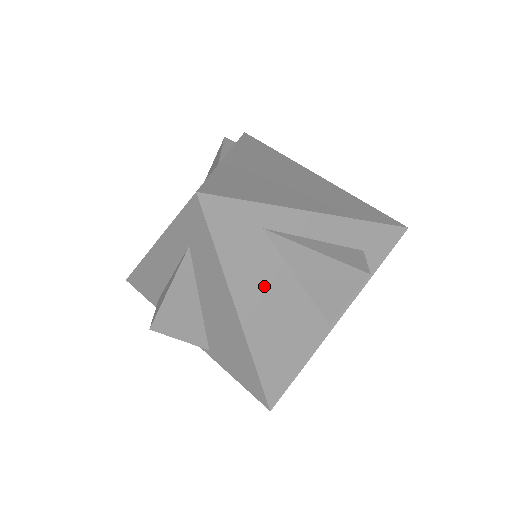
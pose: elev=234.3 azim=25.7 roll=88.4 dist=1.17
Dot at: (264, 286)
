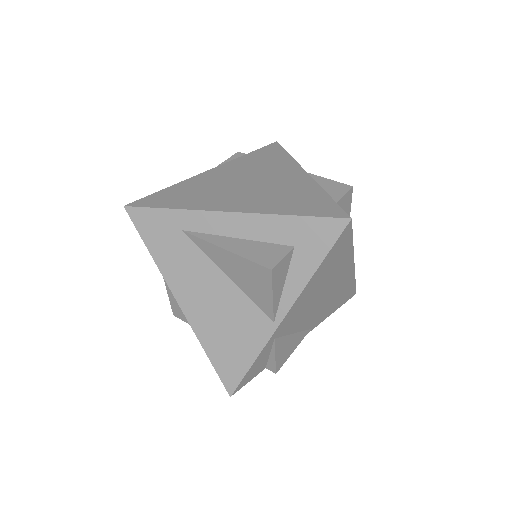
Dot at: (195, 280)
